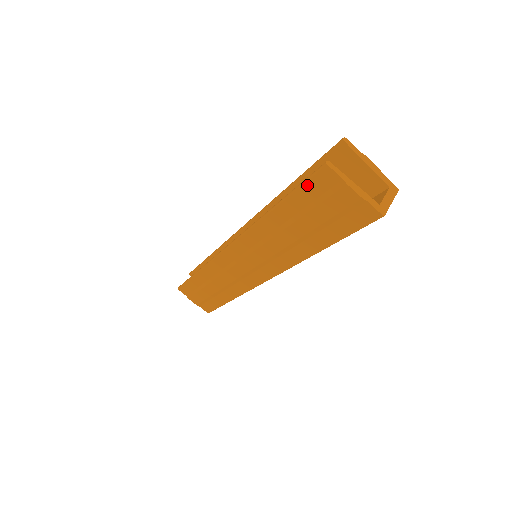
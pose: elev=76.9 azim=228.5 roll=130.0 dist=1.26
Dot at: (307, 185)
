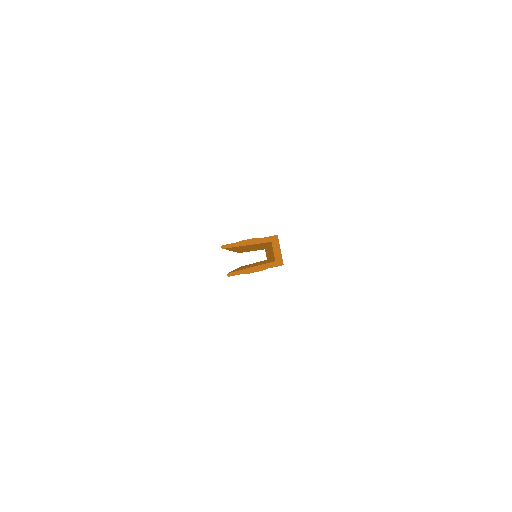
Dot at: occluded
